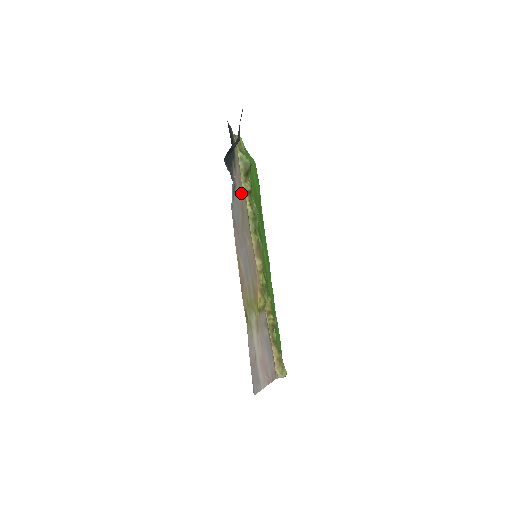
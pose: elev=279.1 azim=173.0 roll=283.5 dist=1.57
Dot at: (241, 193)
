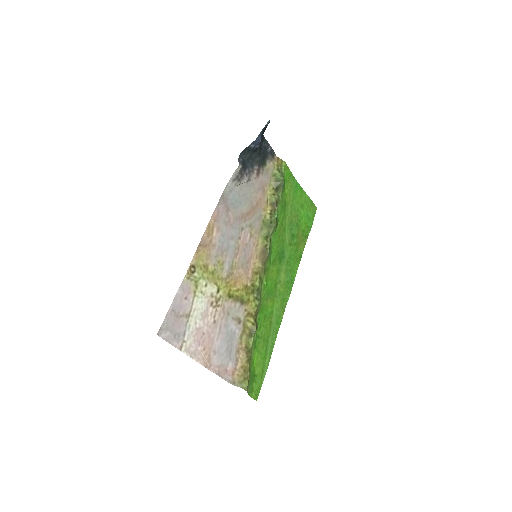
Dot at: (260, 197)
